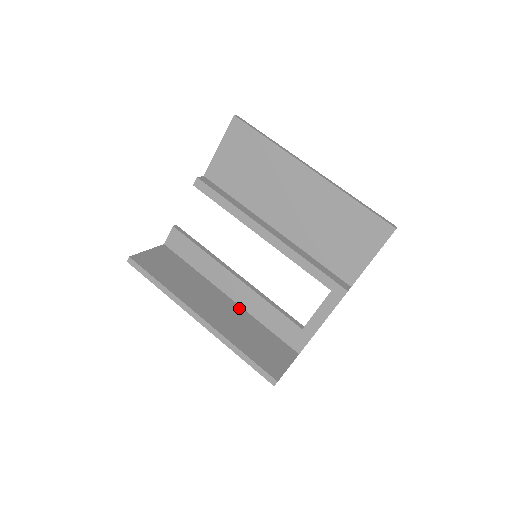
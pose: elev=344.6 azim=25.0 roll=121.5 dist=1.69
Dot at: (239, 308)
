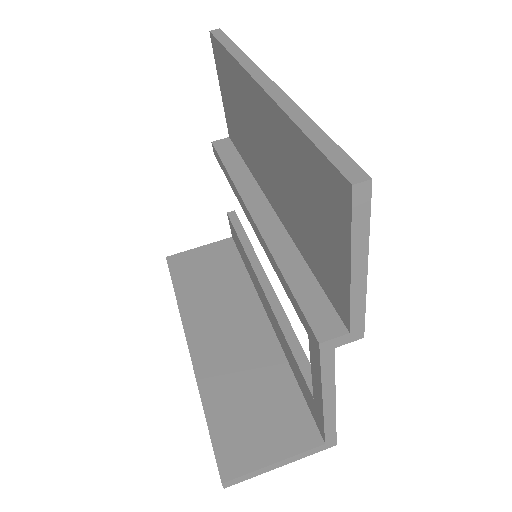
Dot at: (270, 337)
